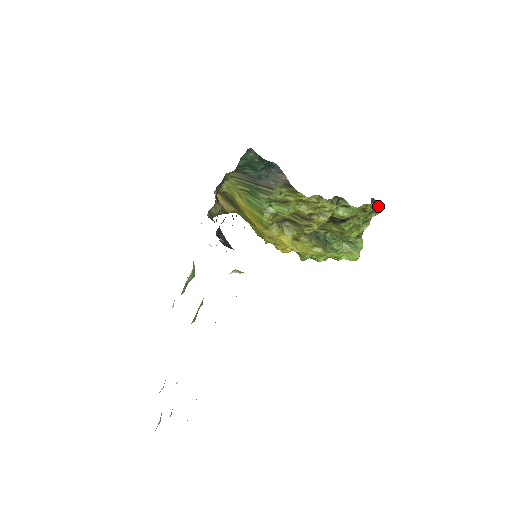
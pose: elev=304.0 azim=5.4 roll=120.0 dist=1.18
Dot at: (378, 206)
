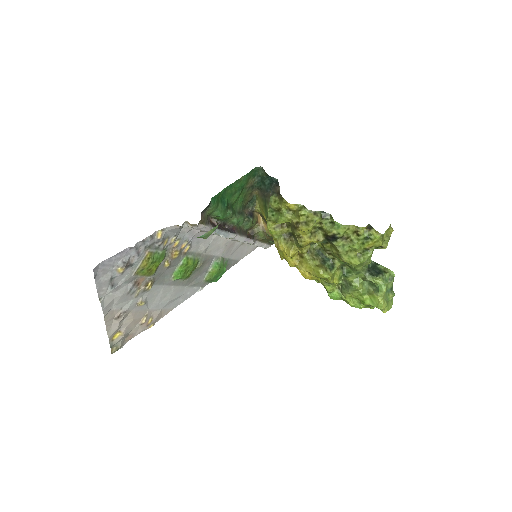
Dot at: (374, 233)
